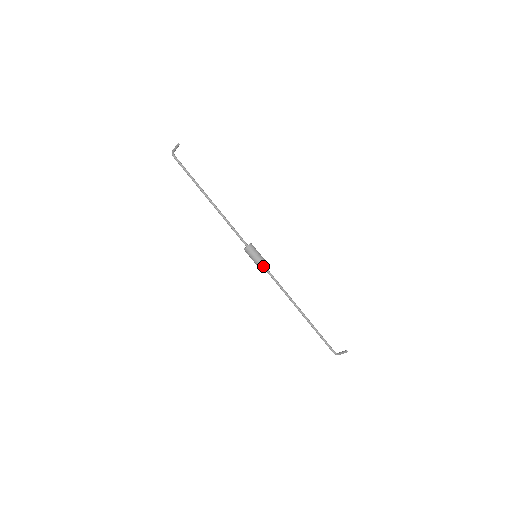
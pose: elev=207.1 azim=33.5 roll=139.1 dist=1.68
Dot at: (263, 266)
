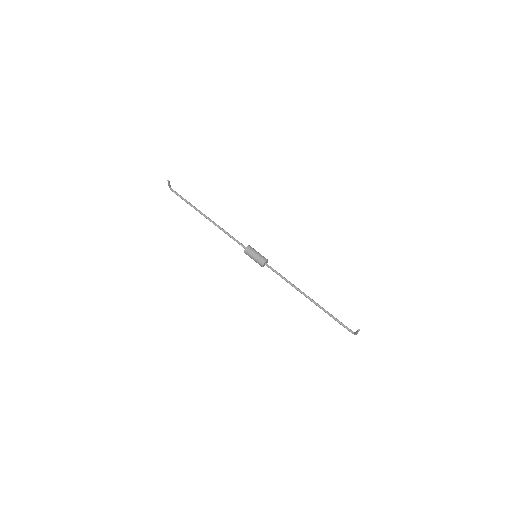
Dot at: (262, 264)
